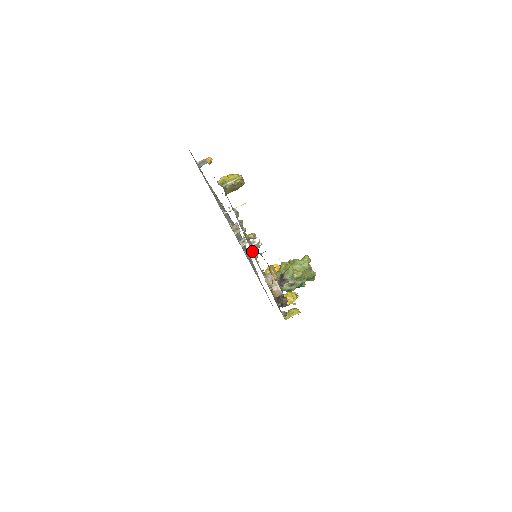
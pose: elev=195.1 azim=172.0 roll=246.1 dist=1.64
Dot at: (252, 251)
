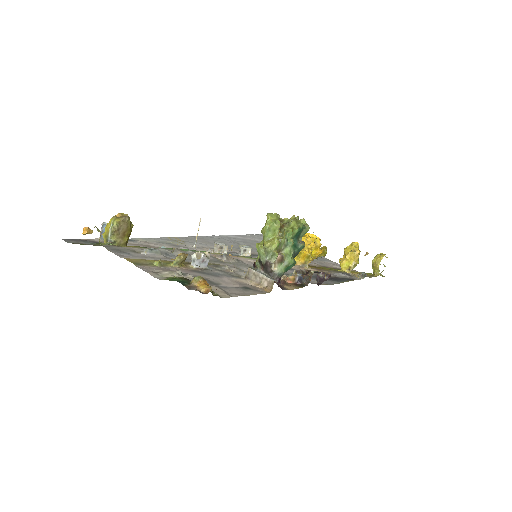
Dot at: (230, 261)
